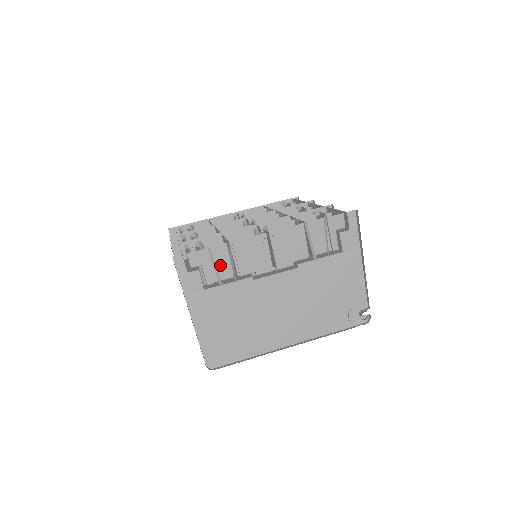
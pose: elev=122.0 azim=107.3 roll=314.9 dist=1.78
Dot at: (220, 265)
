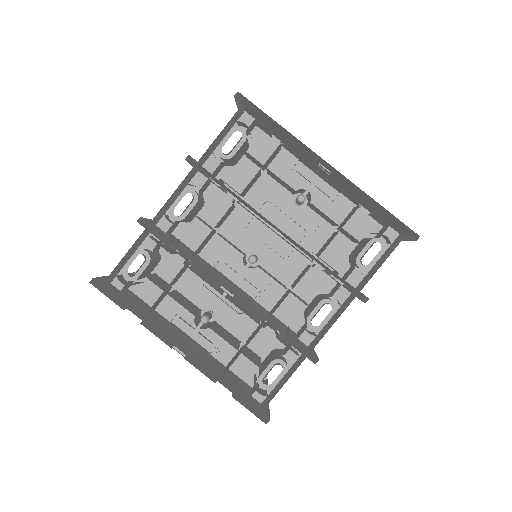
Dot at: occluded
